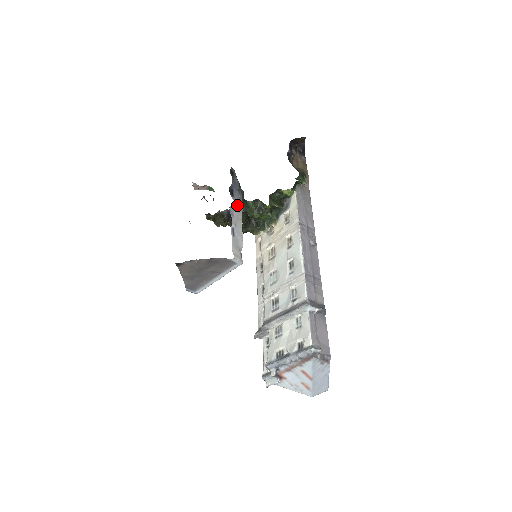
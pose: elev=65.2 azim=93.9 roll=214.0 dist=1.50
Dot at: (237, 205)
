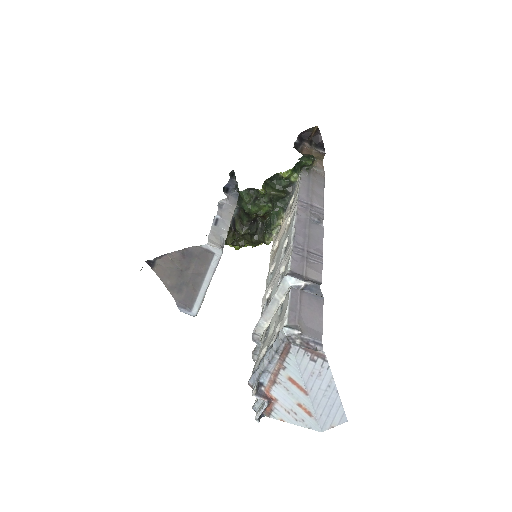
Dot at: (229, 200)
